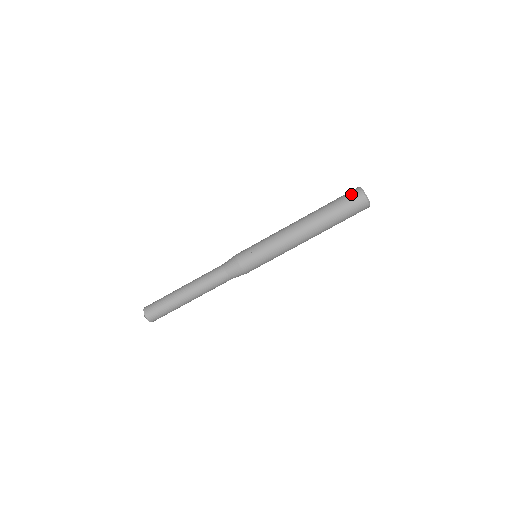
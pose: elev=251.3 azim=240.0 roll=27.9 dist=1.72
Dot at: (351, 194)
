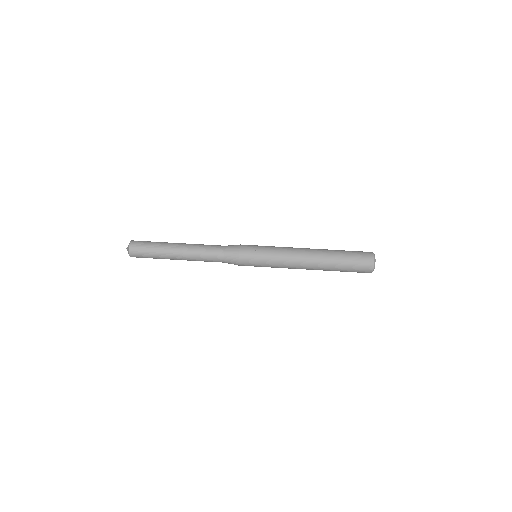
Dot at: (364, 252)
